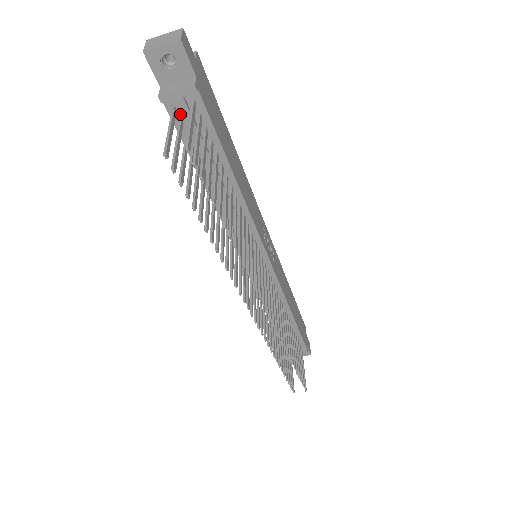
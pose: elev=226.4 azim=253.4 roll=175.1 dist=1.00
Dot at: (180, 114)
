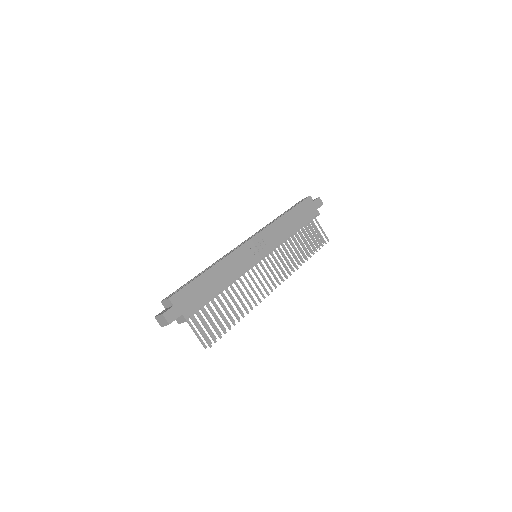
Dot at: occluded
